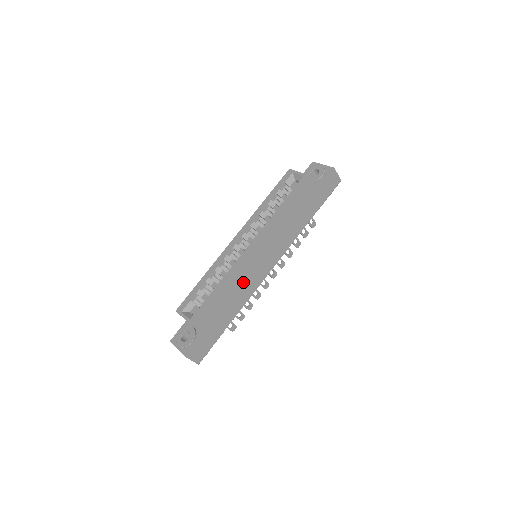
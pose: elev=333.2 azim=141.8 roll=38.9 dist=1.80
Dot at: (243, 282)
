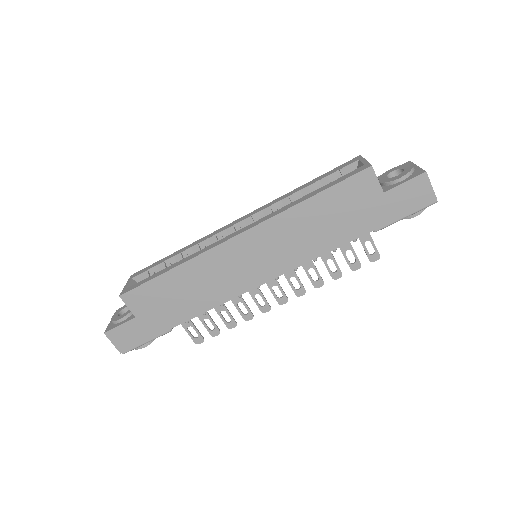
Dot at: (211, 277)
